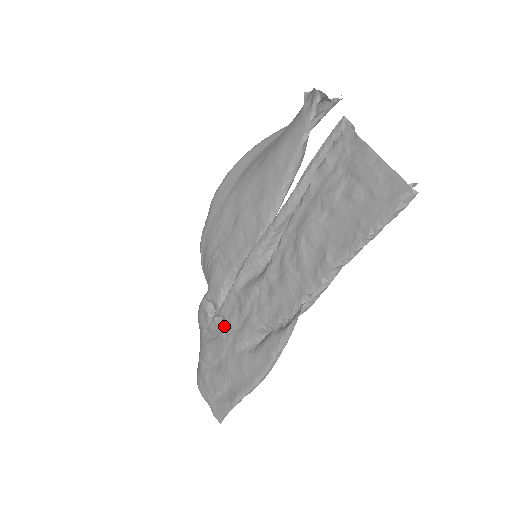
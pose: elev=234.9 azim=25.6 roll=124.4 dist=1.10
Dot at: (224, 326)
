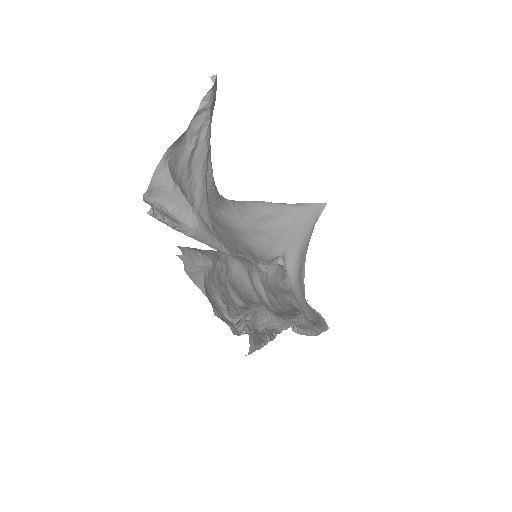
Dot at: (281, 287)
